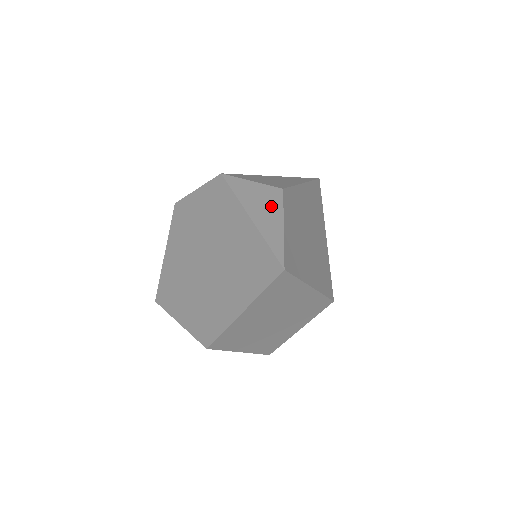
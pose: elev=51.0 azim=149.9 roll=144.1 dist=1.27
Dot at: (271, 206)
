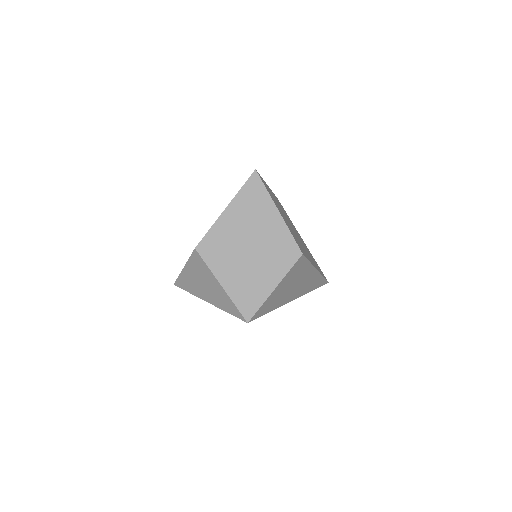
Dot at: occluded
